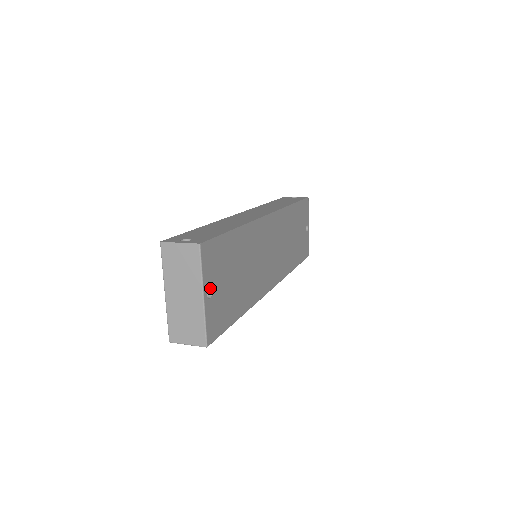
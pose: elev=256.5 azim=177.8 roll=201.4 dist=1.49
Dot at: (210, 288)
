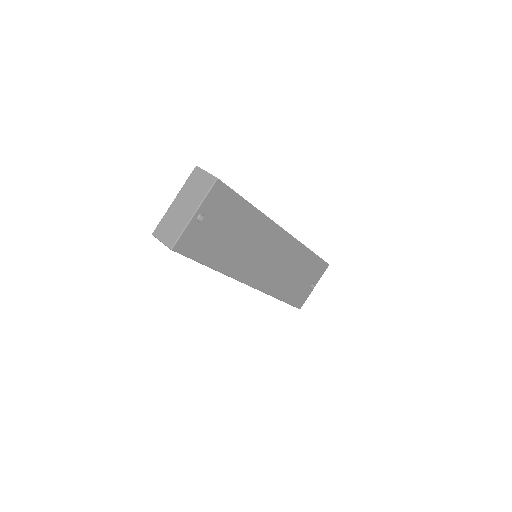
Dot at: (203, 216)
